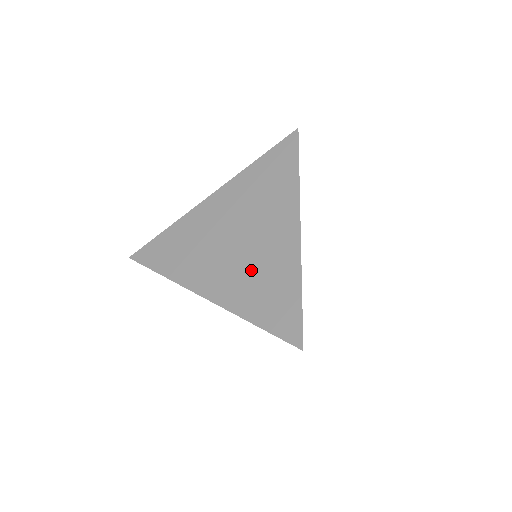
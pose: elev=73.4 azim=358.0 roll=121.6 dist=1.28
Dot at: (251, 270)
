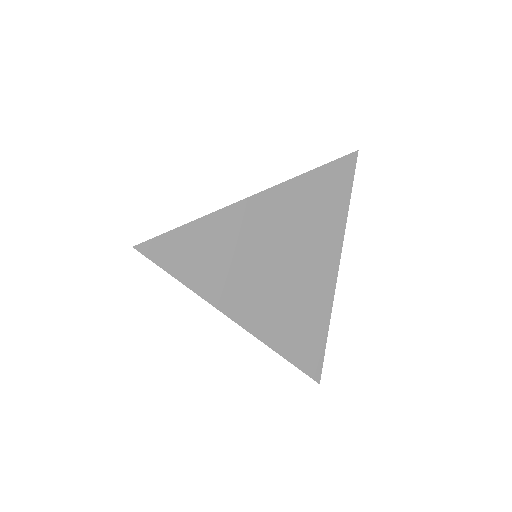
Dot at: (291, 303)
